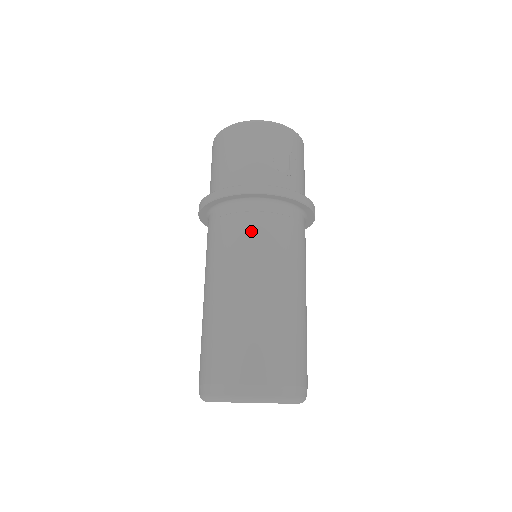
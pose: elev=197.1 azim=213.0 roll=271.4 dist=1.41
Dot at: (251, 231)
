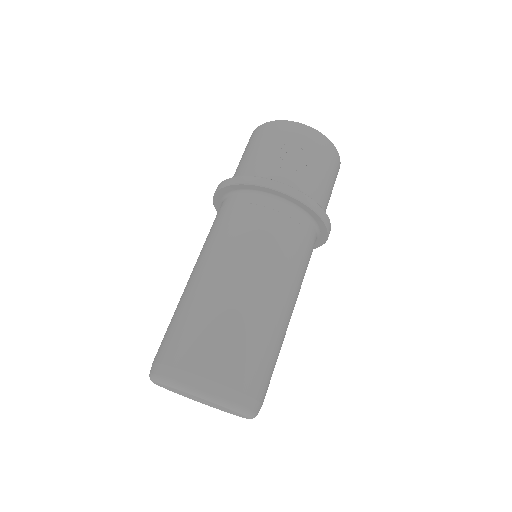
Dot at: (229, 221)
